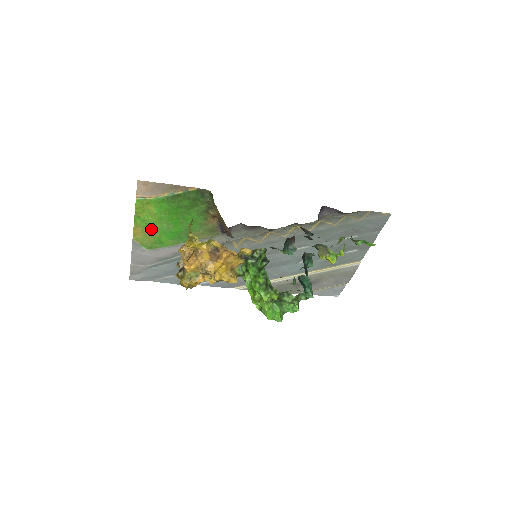
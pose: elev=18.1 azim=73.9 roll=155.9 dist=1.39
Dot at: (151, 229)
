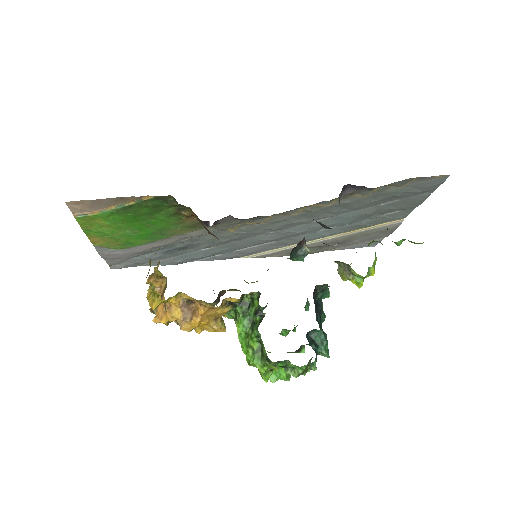
Dot at: (111, 236)
